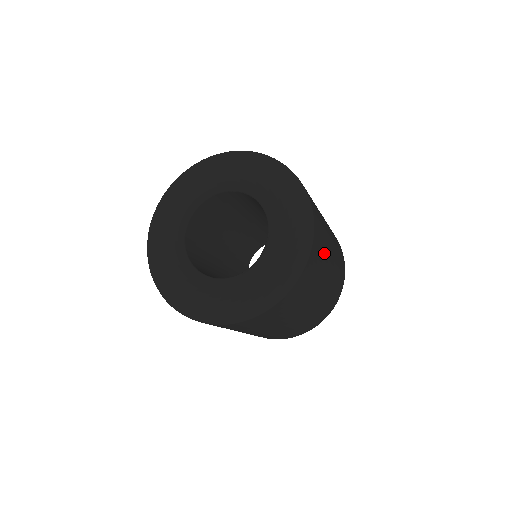
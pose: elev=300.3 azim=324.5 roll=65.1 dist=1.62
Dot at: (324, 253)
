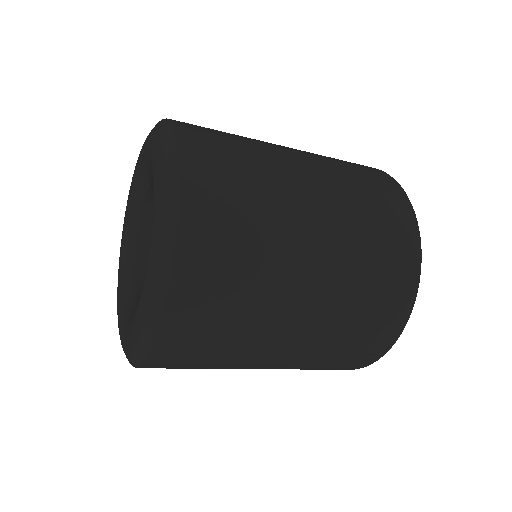
Dot at: (228, 352)
